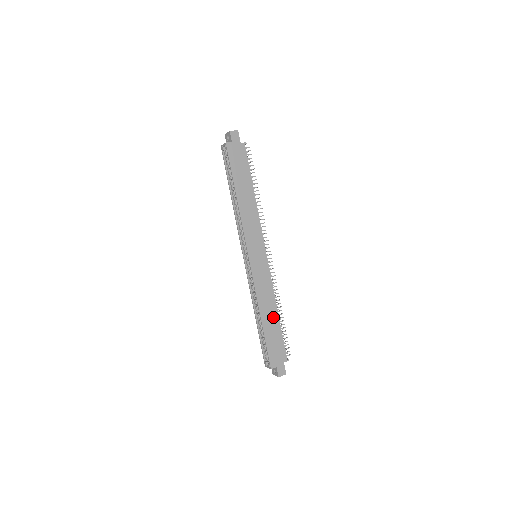
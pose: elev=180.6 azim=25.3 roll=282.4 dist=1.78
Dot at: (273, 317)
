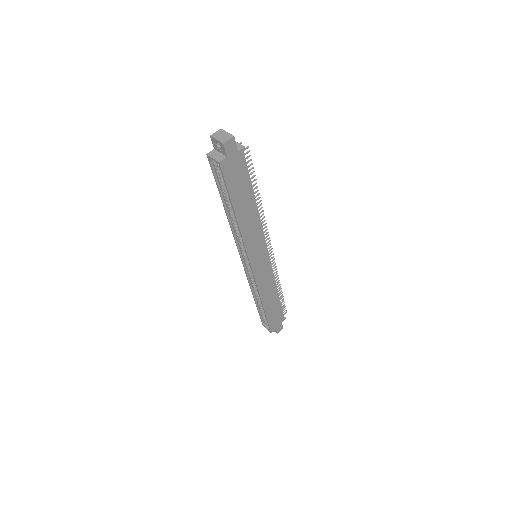
Dot at: (274, 299)
